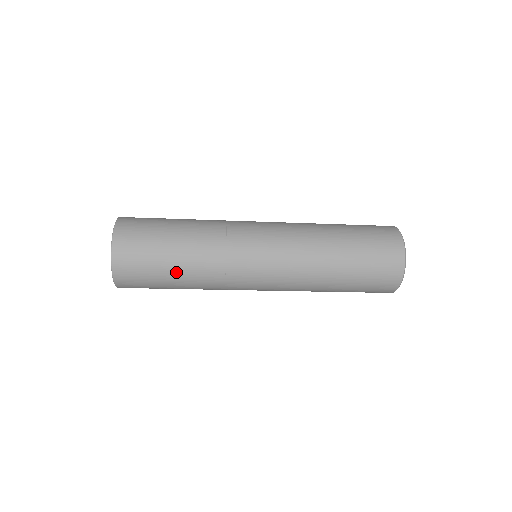
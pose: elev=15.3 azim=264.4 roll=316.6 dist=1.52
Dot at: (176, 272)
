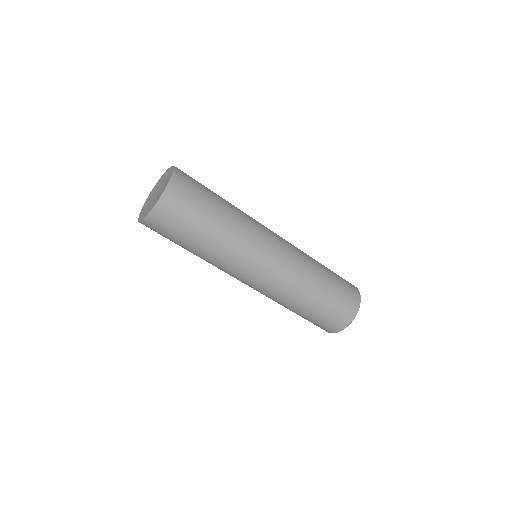
Dot at: (196, 244)
